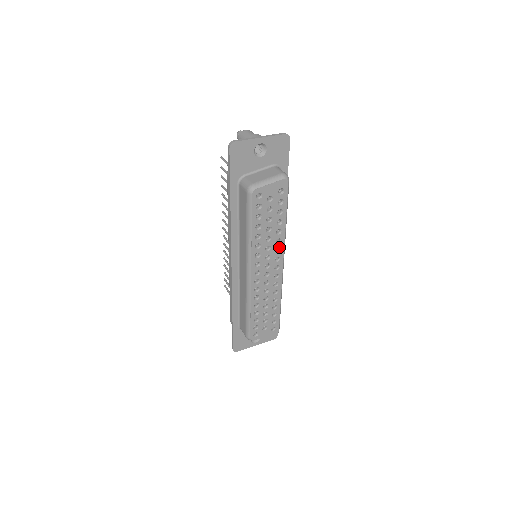
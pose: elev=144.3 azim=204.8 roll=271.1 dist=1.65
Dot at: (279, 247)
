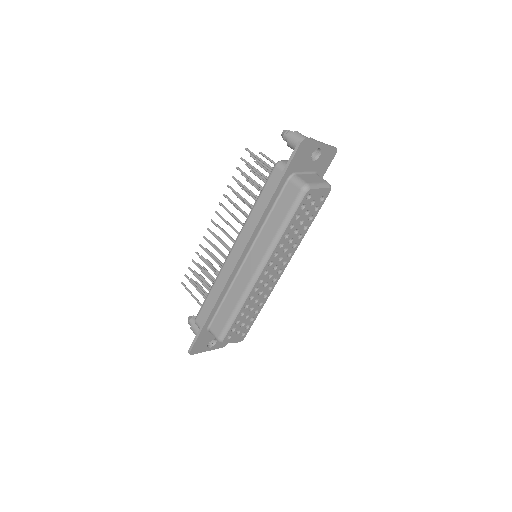
Dot at: (292, 252)
